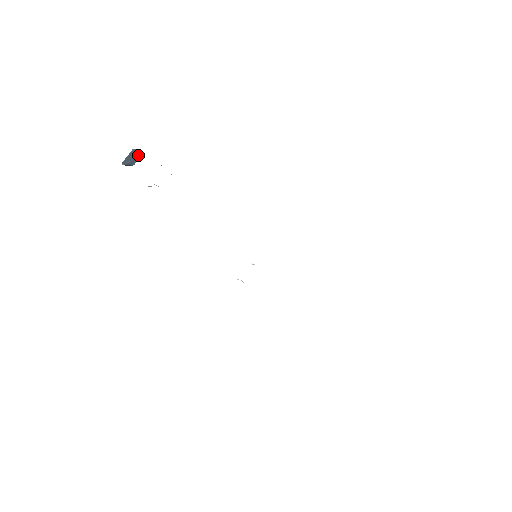
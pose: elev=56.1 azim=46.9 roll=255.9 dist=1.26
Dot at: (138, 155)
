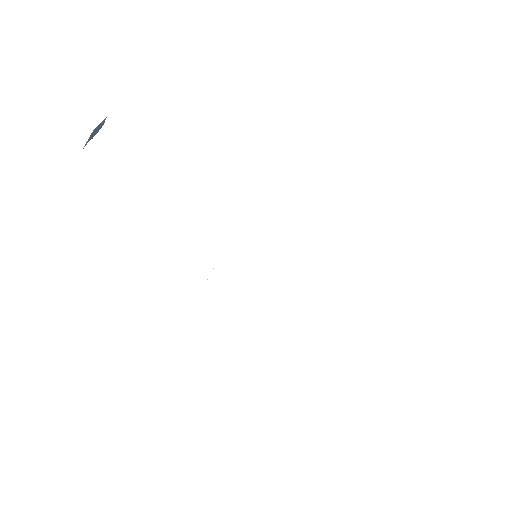
Dot at: (102, 122)
